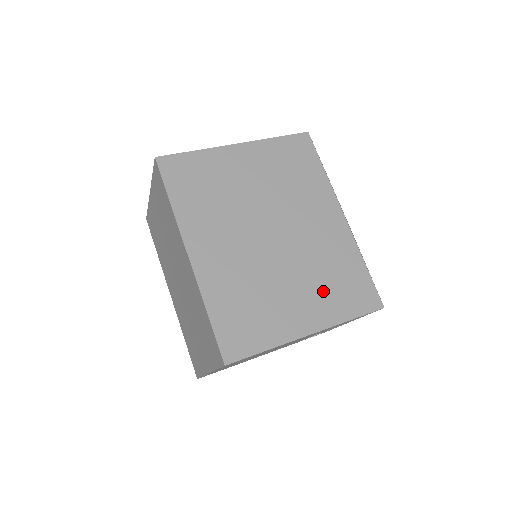
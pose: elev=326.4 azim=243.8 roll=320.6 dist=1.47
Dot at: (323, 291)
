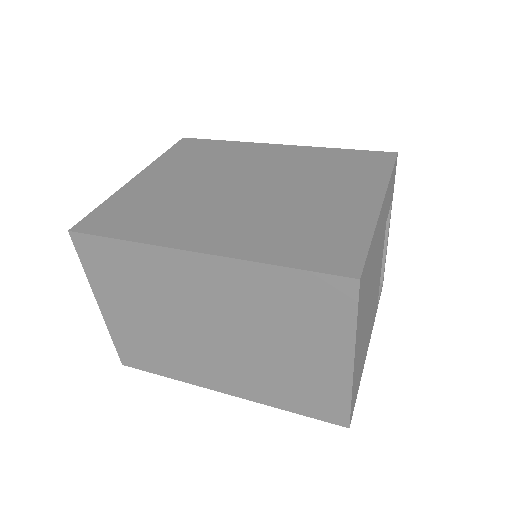
Dot at: (342, 180)
